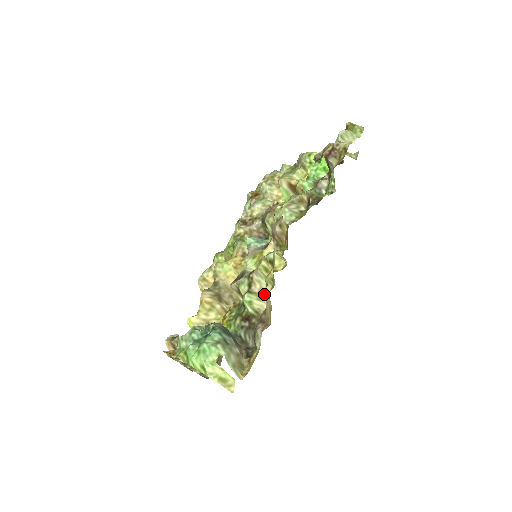
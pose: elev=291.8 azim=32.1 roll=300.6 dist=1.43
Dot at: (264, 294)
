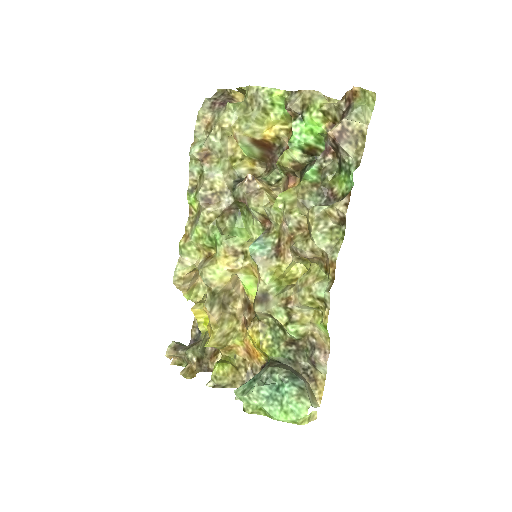
Dot at: (307, 319)
